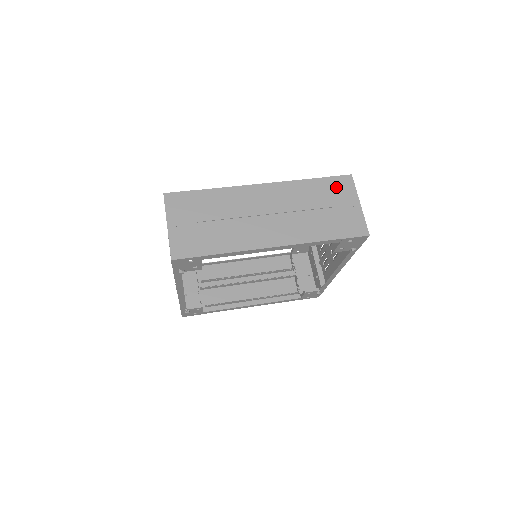
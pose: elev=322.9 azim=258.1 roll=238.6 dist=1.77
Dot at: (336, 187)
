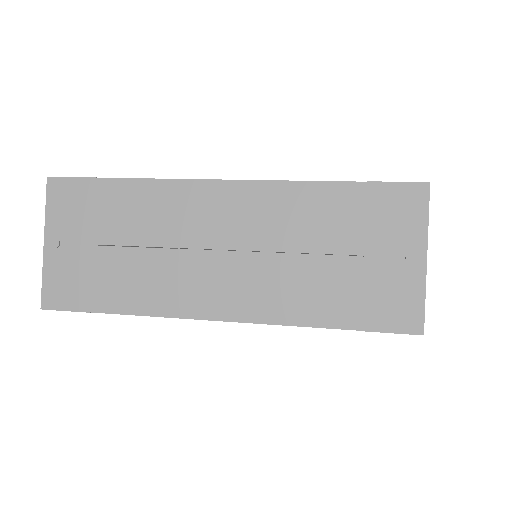
Dot at: (383, 209)
